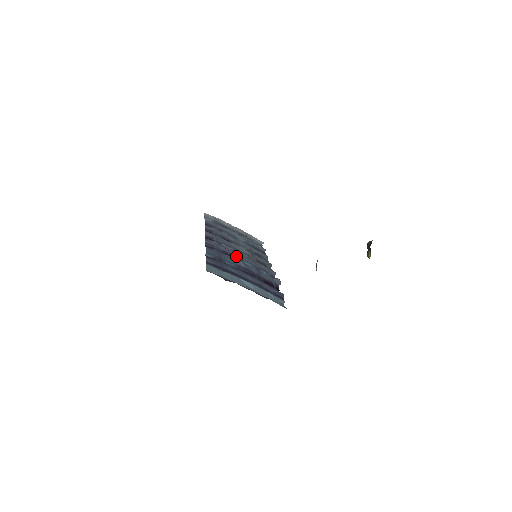
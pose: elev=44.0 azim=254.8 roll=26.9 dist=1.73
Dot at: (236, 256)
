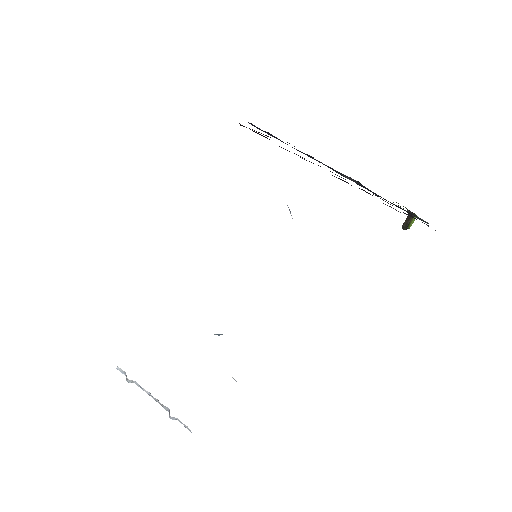
Dot at: occluded
